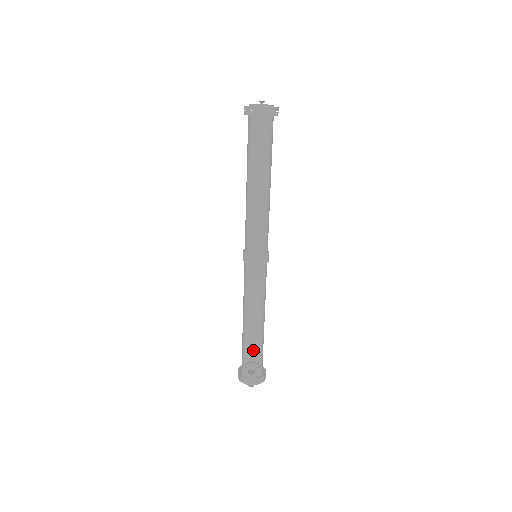
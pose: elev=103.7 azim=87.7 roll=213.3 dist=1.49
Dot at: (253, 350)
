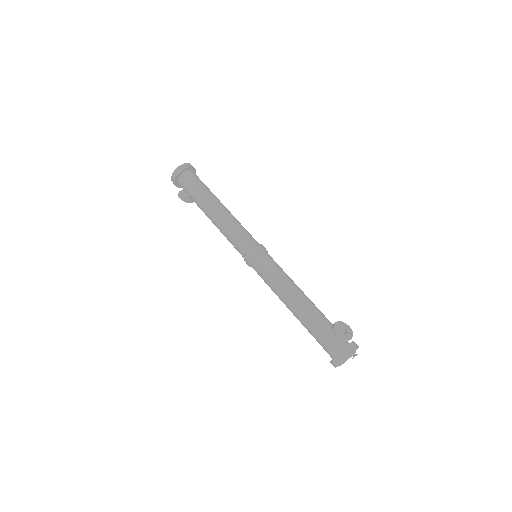
Dot at: (324, 319)
